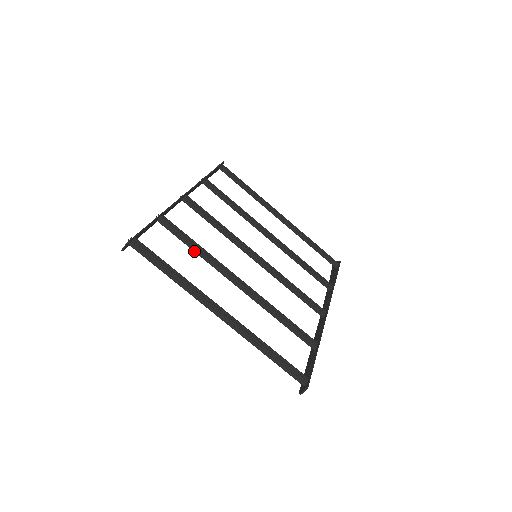
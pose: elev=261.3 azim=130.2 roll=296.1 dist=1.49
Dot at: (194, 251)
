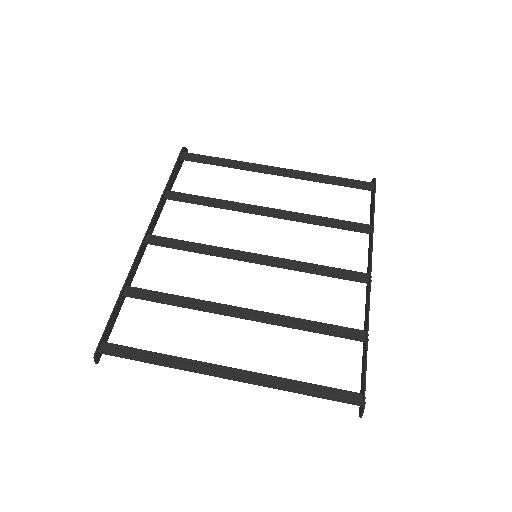
Dot at: (177, 306)
